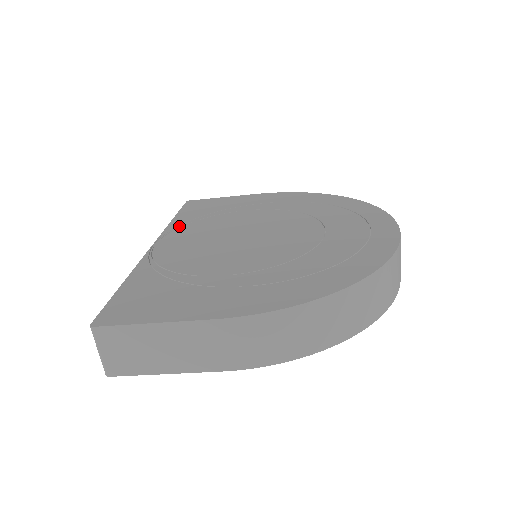
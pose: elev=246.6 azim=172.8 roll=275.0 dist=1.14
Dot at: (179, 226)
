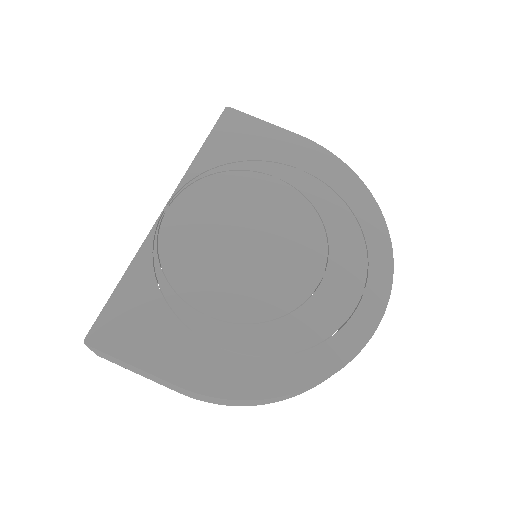
Dot at: (200, 176)
